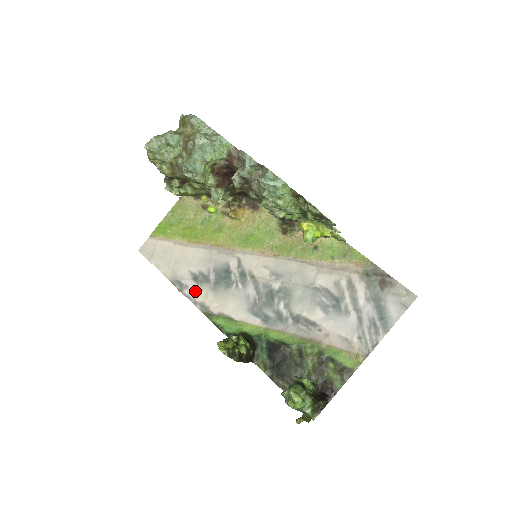
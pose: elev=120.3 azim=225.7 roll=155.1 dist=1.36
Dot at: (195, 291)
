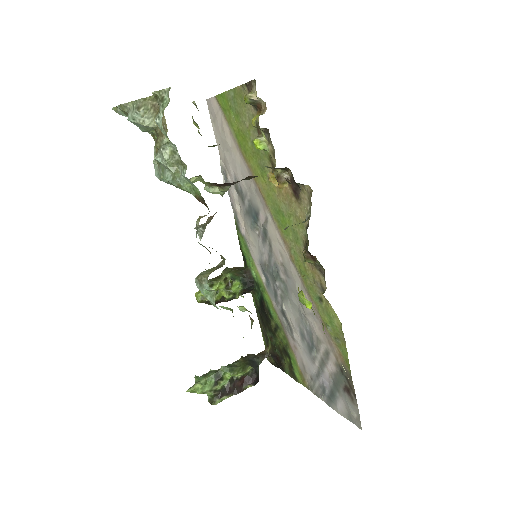
Dot at: (234, 197)
